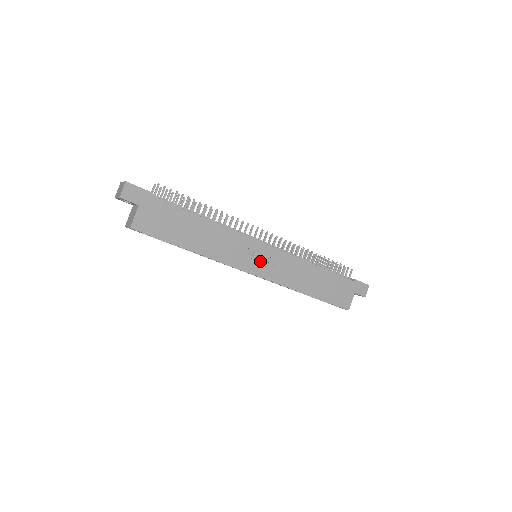
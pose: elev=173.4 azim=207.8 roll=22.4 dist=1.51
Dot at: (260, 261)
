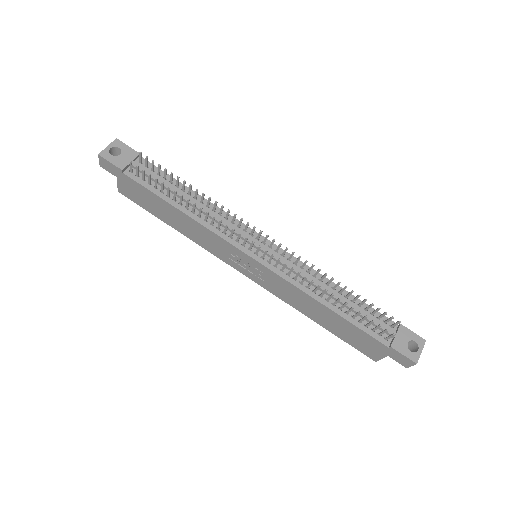
Dot at: (249, 268)
